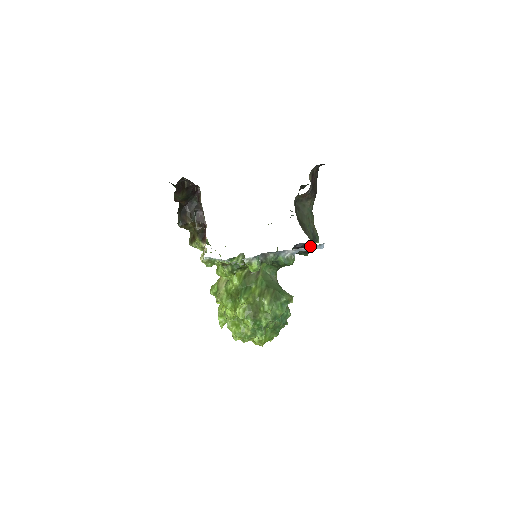
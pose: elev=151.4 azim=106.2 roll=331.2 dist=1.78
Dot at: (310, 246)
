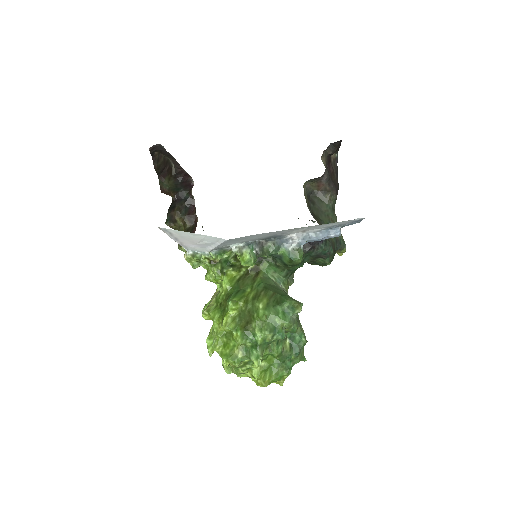
Dot at: (321, 231)
